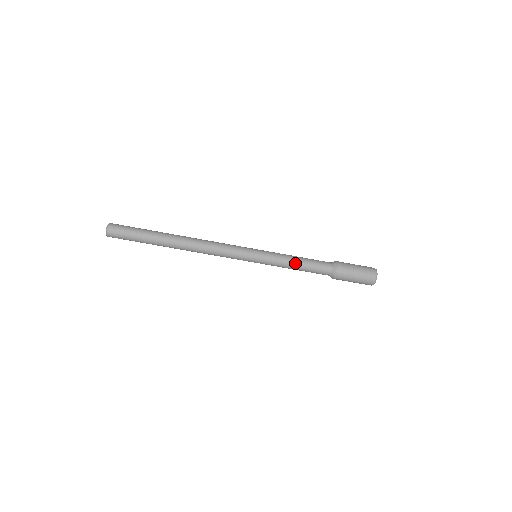
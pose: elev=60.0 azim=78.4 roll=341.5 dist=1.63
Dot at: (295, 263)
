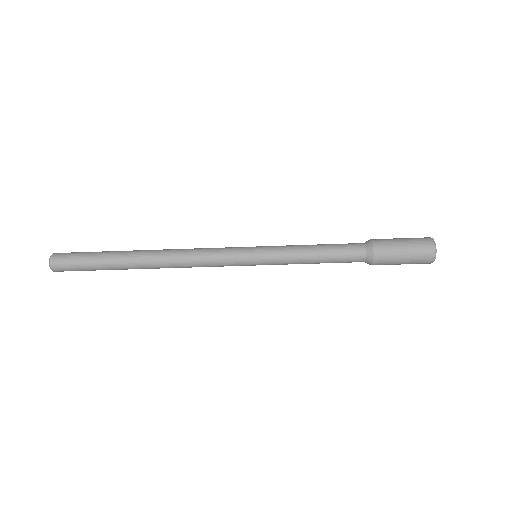
Dot at: (312, 255)
